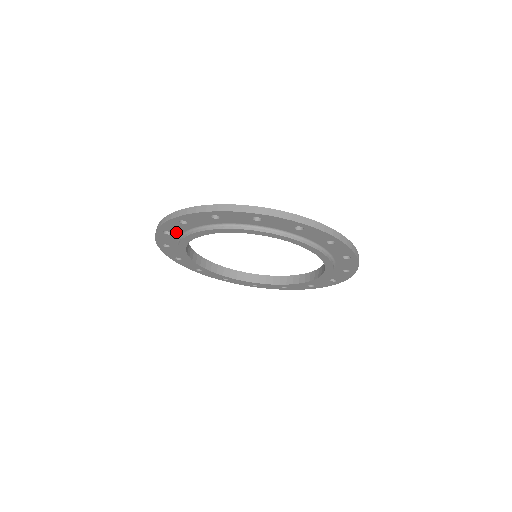
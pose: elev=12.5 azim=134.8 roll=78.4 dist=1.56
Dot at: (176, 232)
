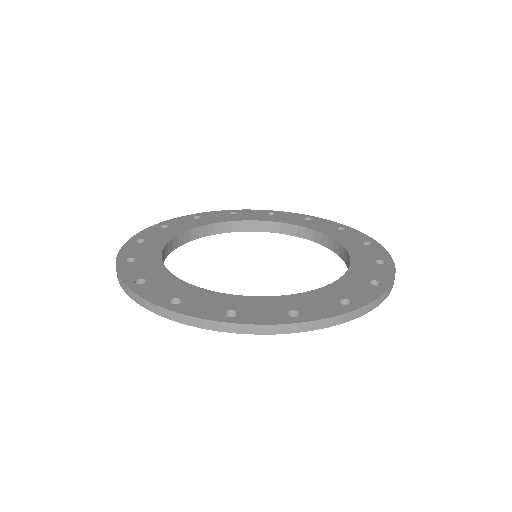
Dot at: occluded
